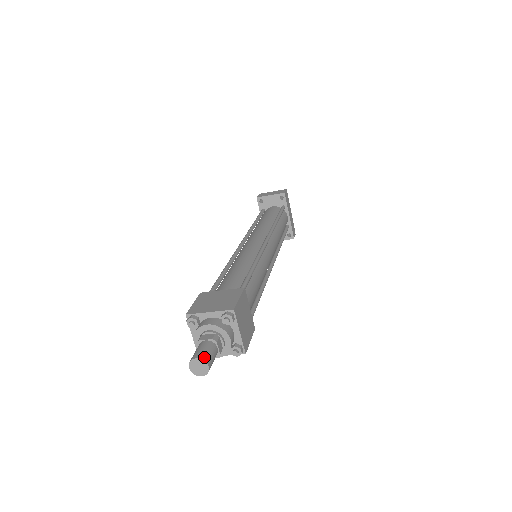
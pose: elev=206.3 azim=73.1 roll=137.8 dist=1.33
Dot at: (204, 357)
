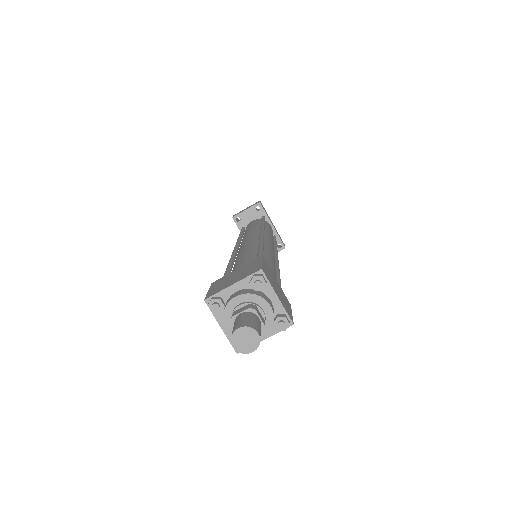
Dot at: (248, 324)
